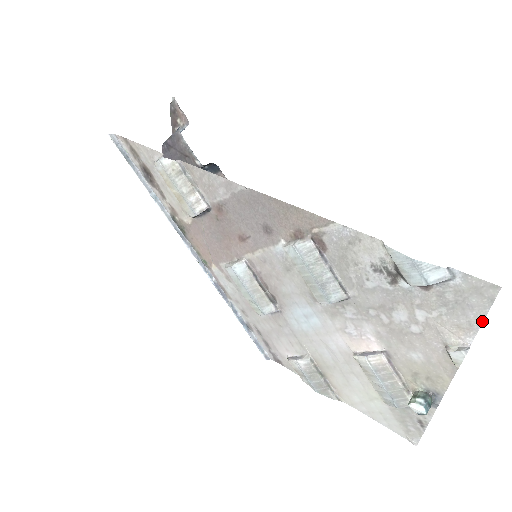
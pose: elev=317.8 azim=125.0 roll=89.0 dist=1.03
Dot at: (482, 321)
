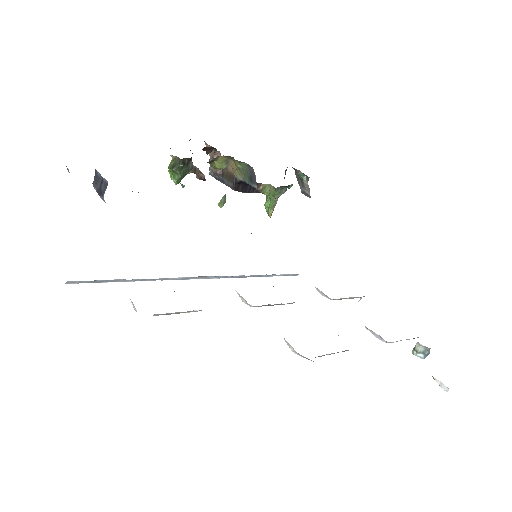
Dot at: occluded
